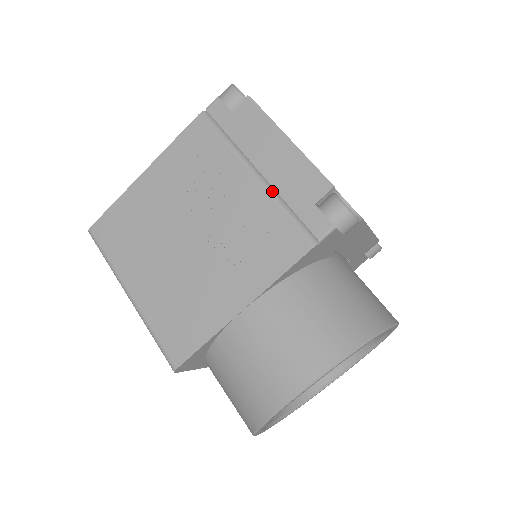
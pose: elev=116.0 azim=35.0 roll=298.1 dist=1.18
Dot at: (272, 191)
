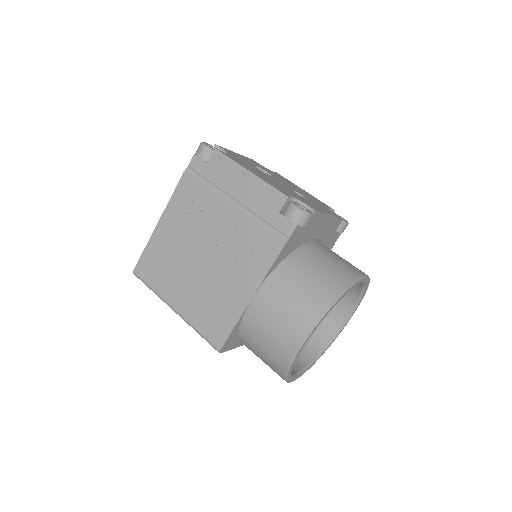
Dot at: (249, 211)
